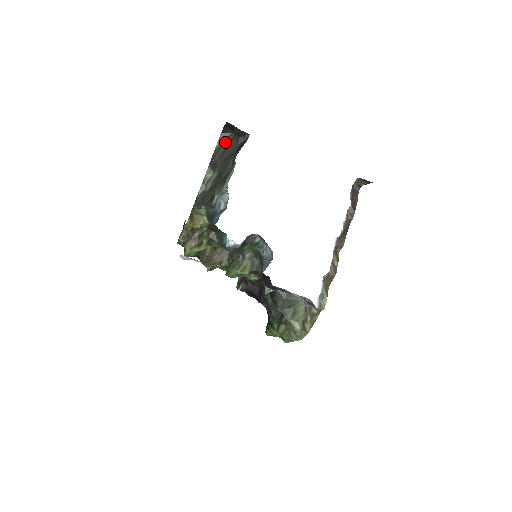
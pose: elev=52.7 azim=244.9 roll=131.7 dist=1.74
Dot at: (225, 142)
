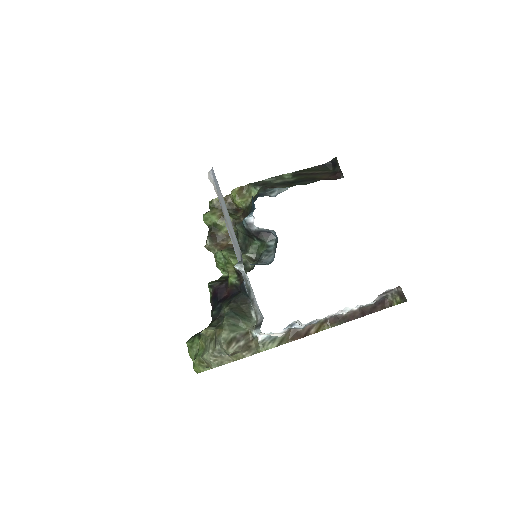
Dot at: (320, 170)
